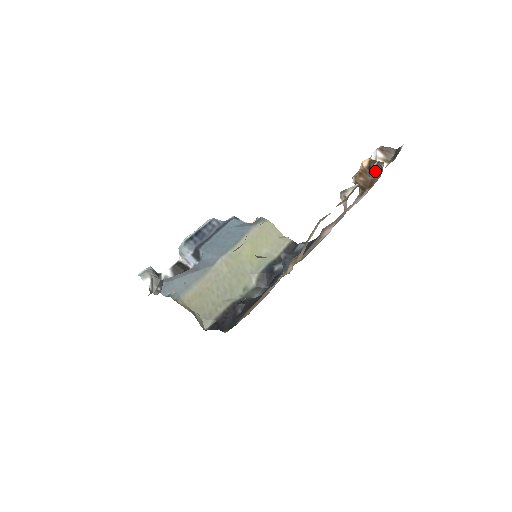
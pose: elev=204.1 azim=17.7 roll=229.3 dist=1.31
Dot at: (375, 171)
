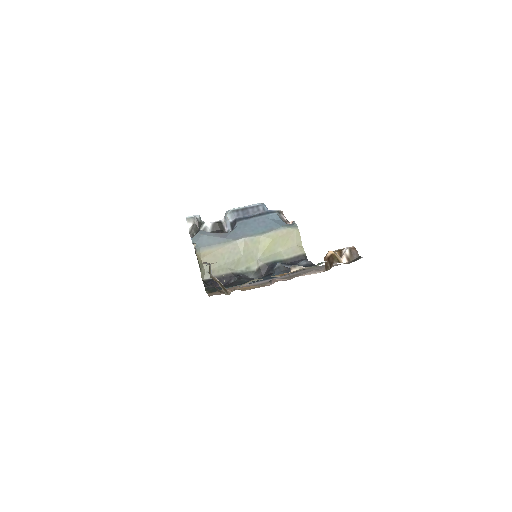
Dot at: (330, 263)
